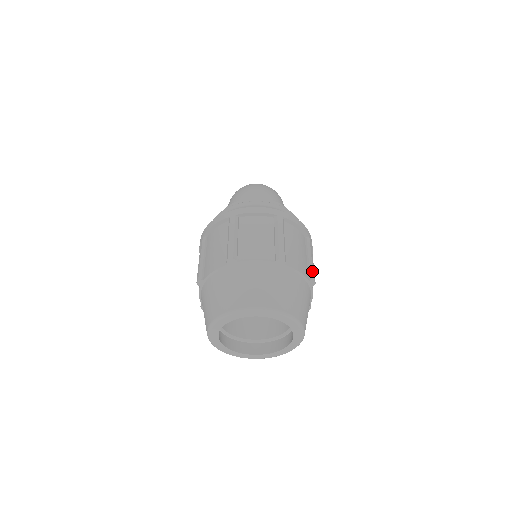
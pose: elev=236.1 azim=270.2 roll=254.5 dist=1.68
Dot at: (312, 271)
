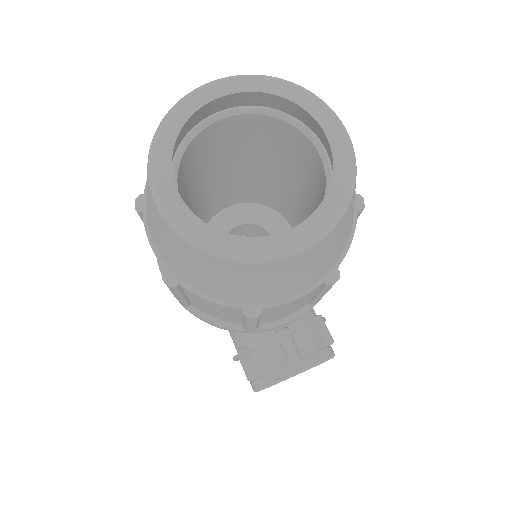
Dot at: occluded
